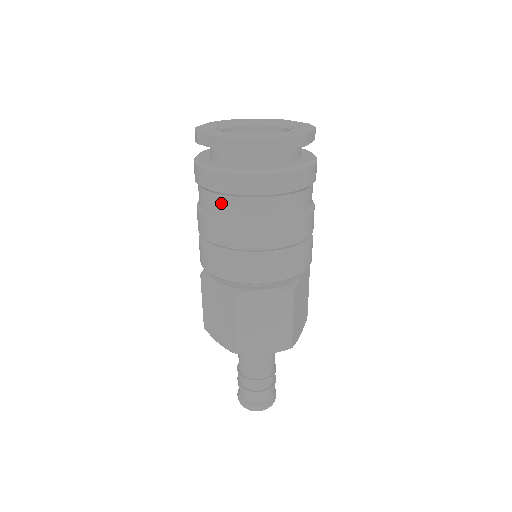
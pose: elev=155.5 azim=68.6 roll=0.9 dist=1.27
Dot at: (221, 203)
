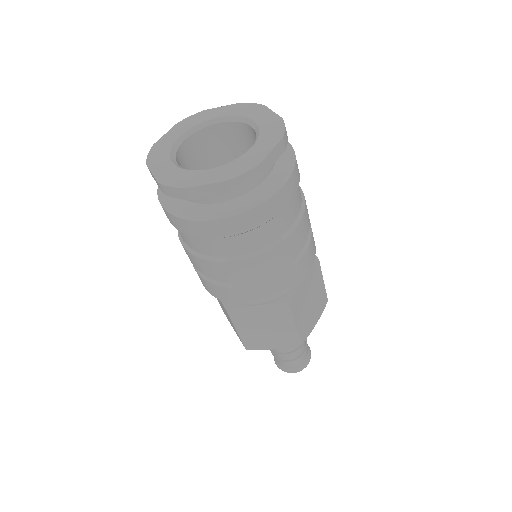
Dot at: (251, 239)
